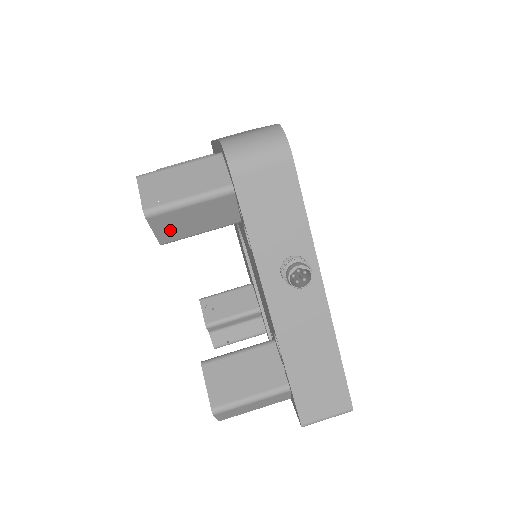
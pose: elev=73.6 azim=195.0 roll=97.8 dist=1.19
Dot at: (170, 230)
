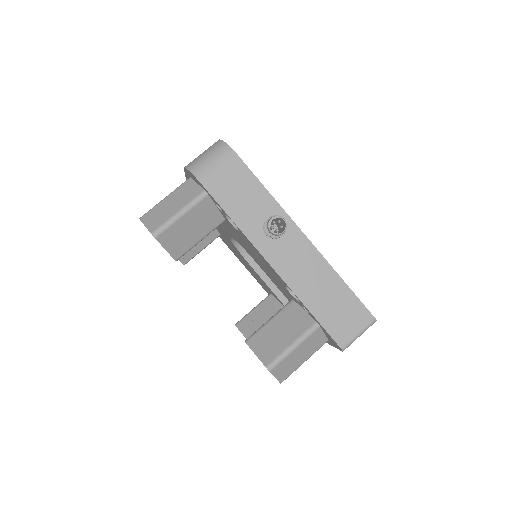
Dot at: (177, 244)
